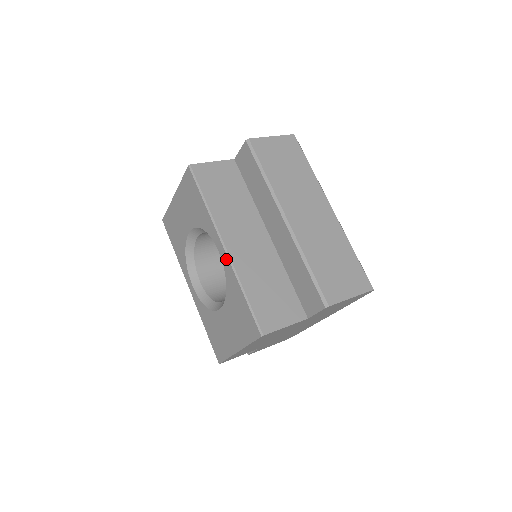
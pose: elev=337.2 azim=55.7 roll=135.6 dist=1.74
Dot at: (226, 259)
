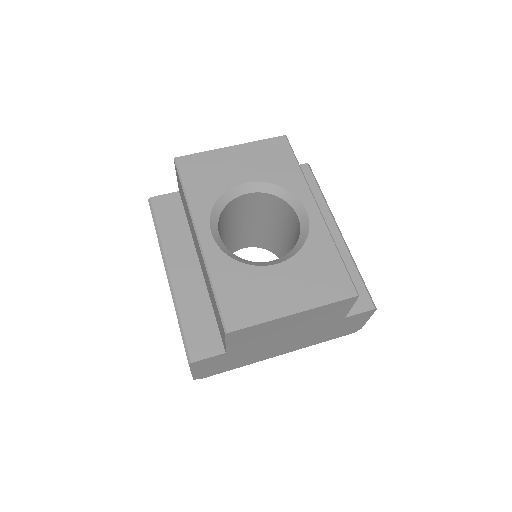
Dot at: (319, 219)
